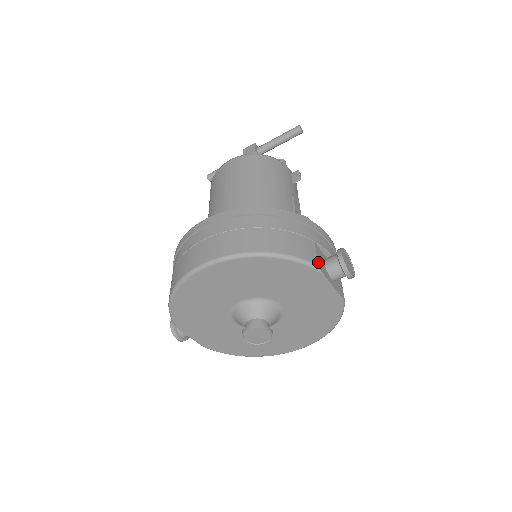
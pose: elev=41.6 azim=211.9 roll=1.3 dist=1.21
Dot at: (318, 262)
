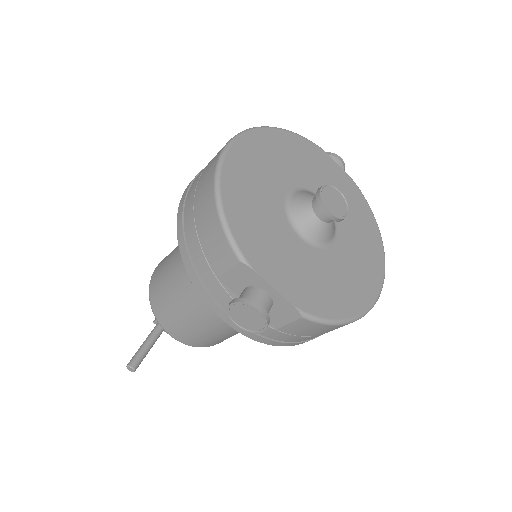
Dot at: occluded
